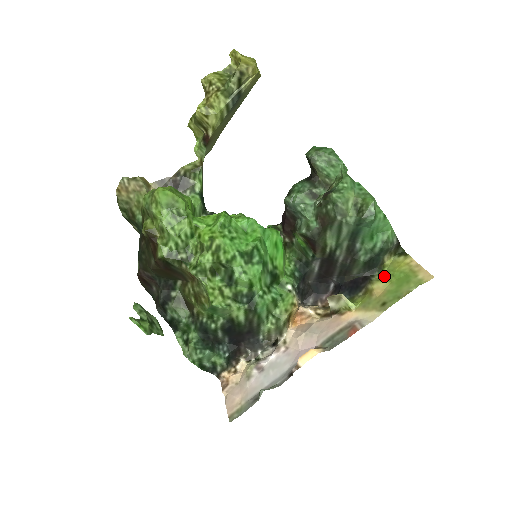
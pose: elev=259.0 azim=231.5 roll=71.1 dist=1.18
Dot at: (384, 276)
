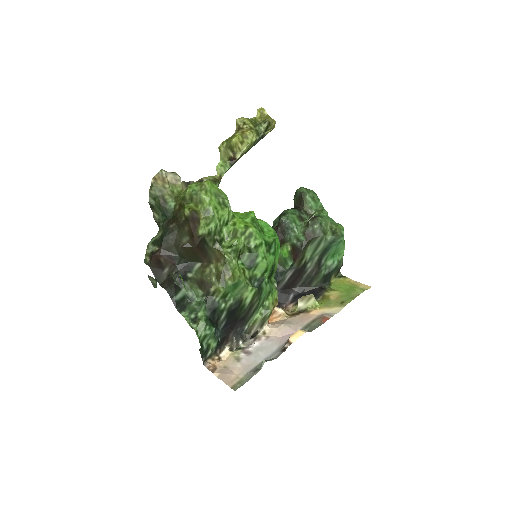
Dot at: (333, 289)
